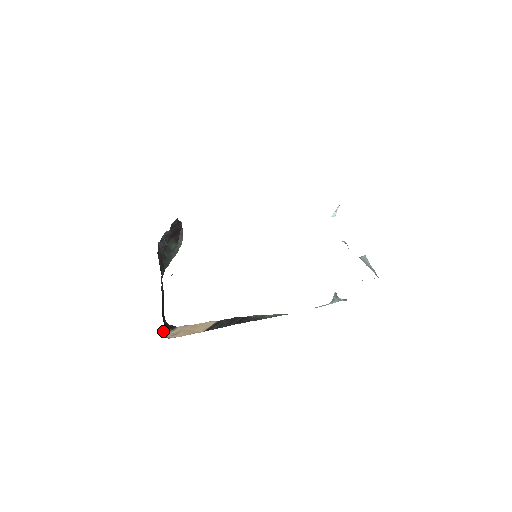
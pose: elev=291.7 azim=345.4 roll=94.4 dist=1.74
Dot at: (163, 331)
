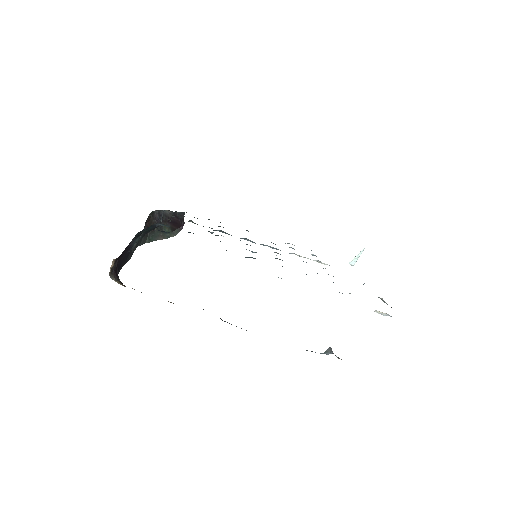
Dot at: (111, 271)
